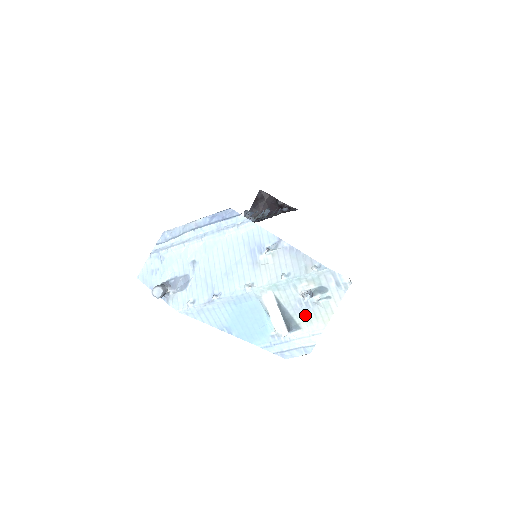
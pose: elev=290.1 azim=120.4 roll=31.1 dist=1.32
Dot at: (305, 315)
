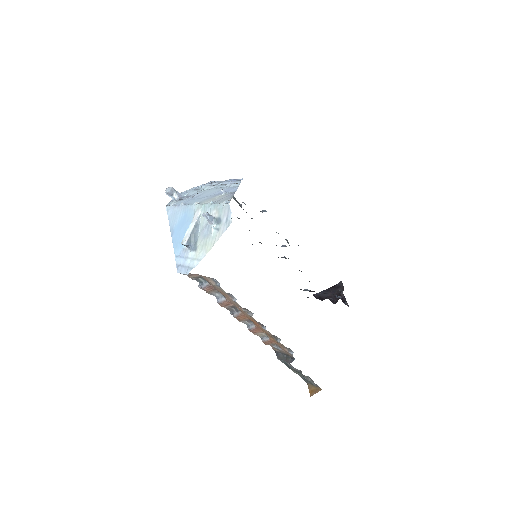
Dot at: (203, 239)
